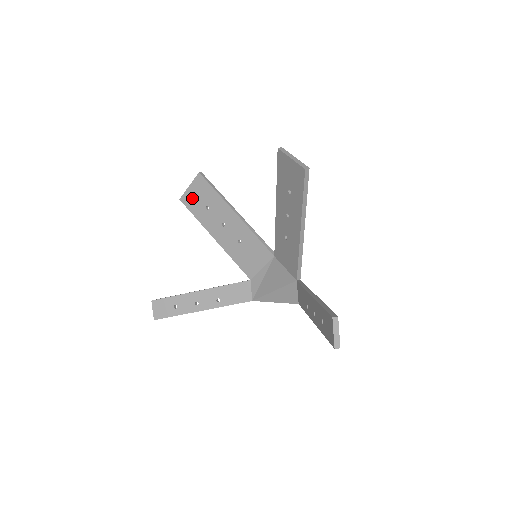
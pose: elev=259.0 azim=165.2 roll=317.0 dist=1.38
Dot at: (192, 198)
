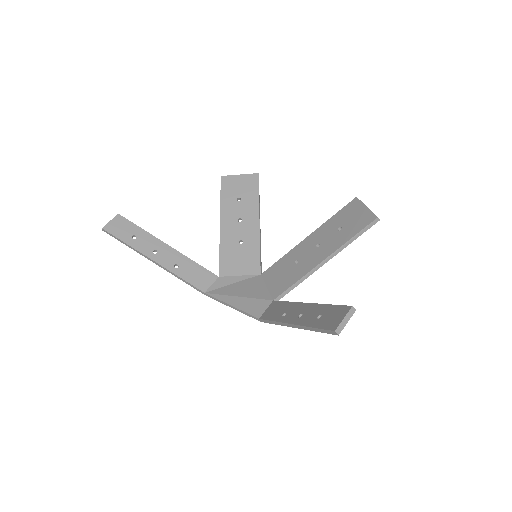
Dot at: (233, 183)
